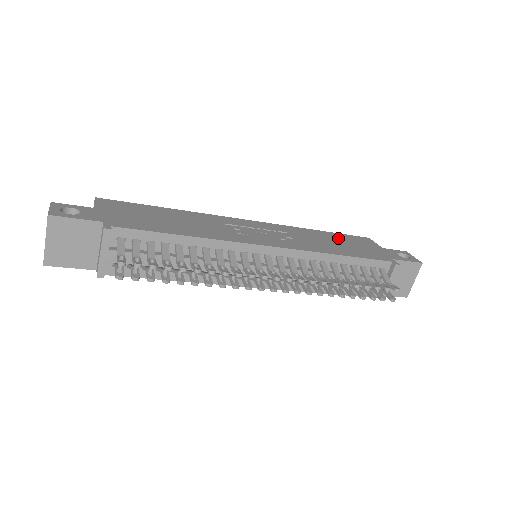
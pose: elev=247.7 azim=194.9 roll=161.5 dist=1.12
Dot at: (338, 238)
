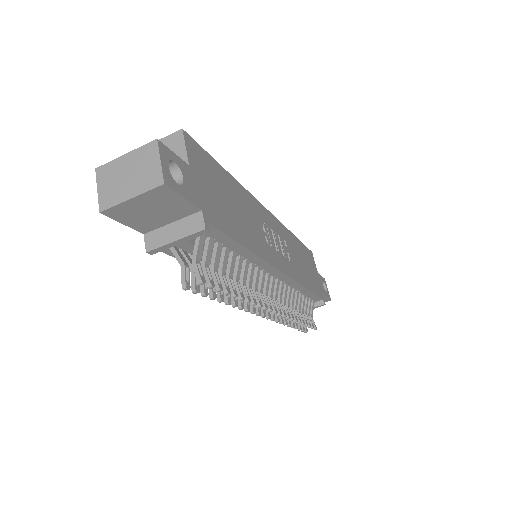
Dot at: (303, 253)
